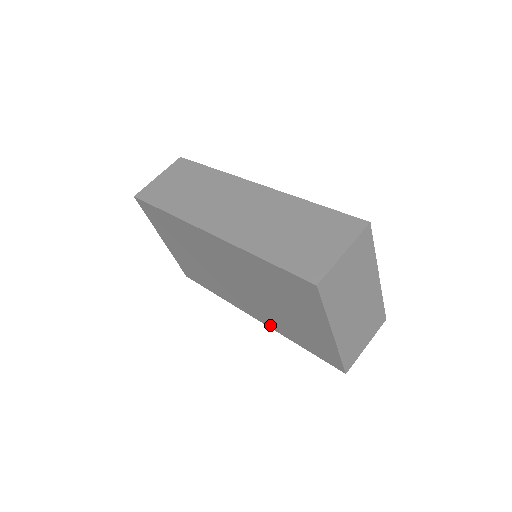
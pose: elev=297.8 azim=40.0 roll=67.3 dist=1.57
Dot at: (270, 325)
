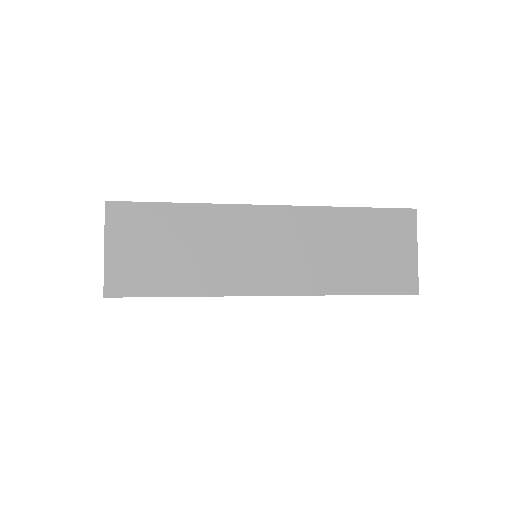
Dot at: occluded
